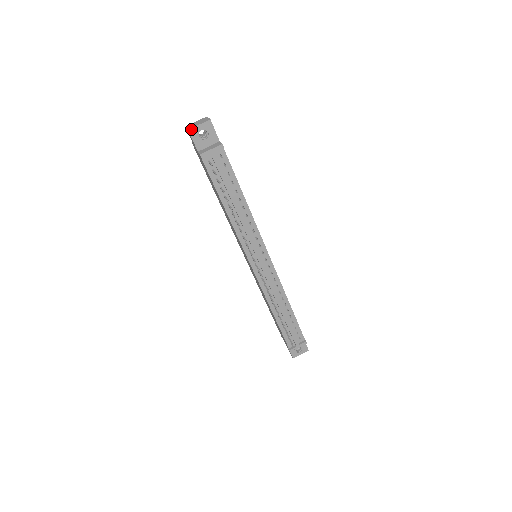
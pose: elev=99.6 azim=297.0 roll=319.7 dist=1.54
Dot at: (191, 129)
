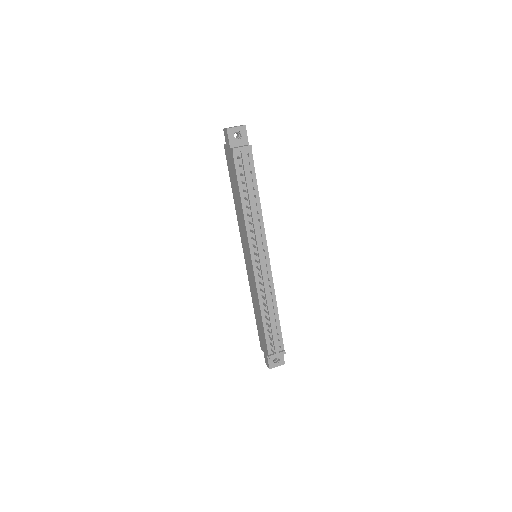
Dot at: (229, 128)
